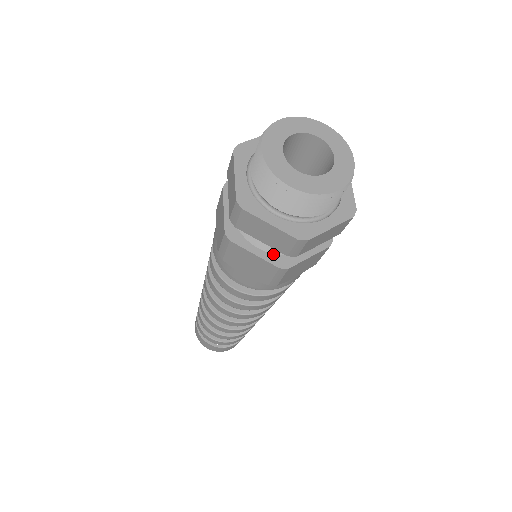
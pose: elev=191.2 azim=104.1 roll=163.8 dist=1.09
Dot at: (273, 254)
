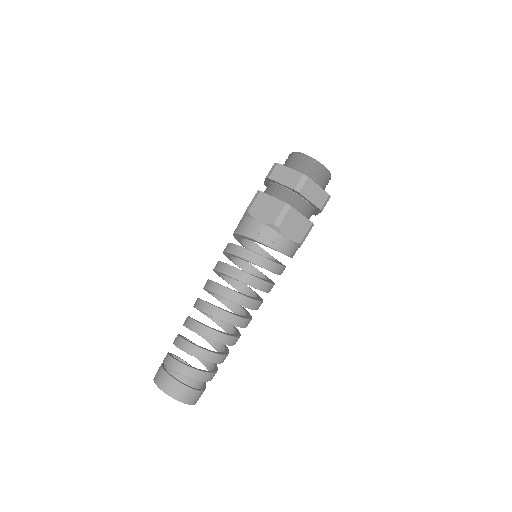
Dot at: occluded
